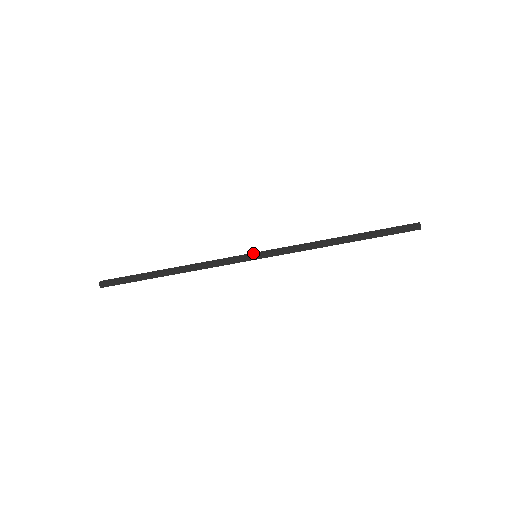
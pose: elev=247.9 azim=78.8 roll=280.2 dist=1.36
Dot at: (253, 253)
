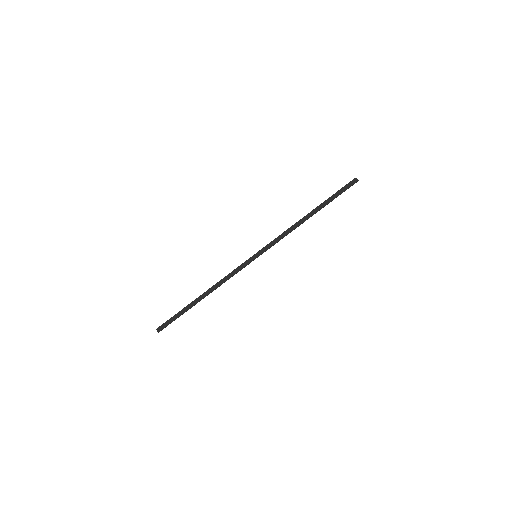
Dot at: (253, 255)
